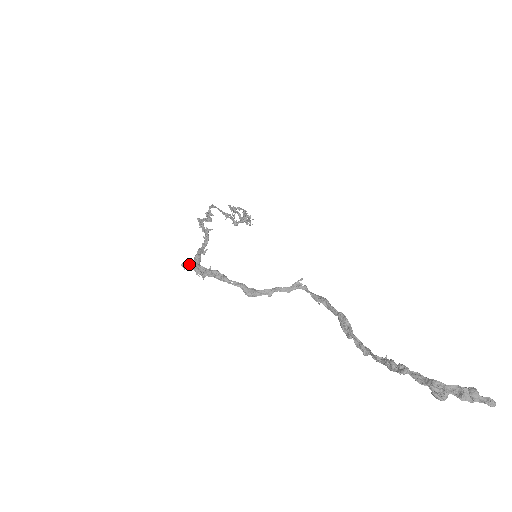
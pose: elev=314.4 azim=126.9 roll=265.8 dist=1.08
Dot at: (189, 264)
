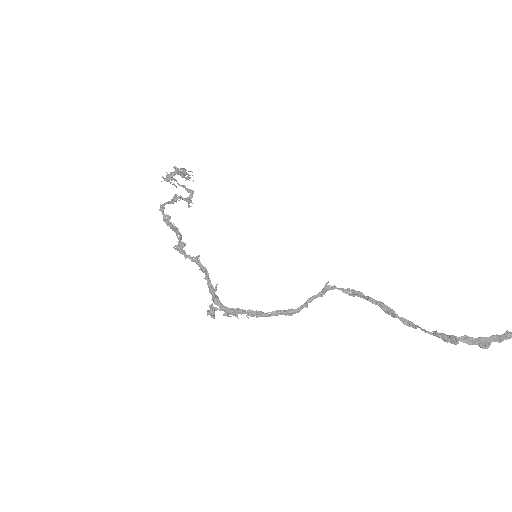
Dot at: (213, 309)
